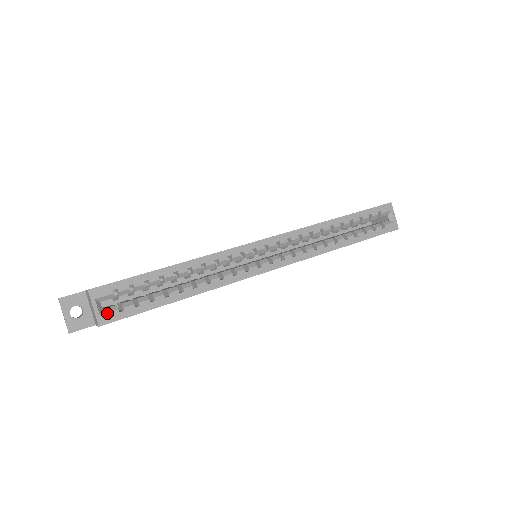
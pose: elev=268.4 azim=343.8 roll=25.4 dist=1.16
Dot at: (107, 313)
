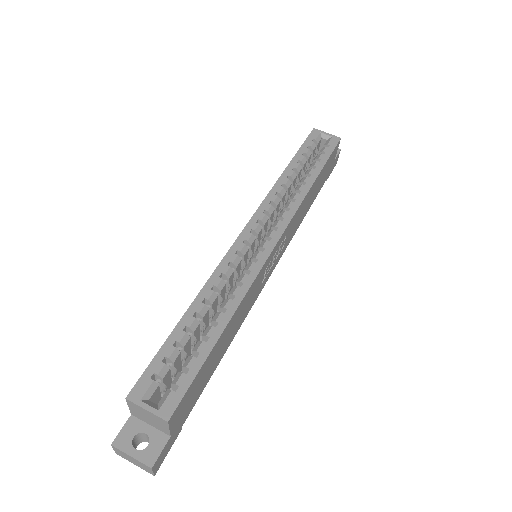
Dot at: (164, 403)
